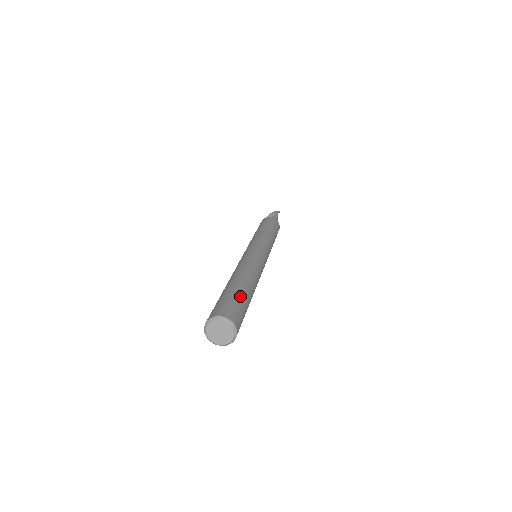
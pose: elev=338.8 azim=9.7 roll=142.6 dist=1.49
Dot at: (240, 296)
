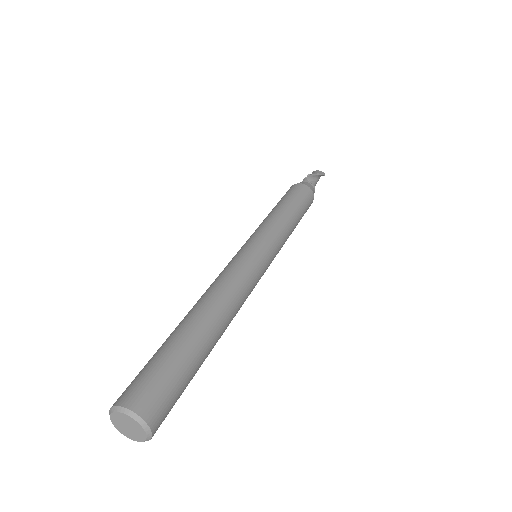
Dot at: (191, 368)
